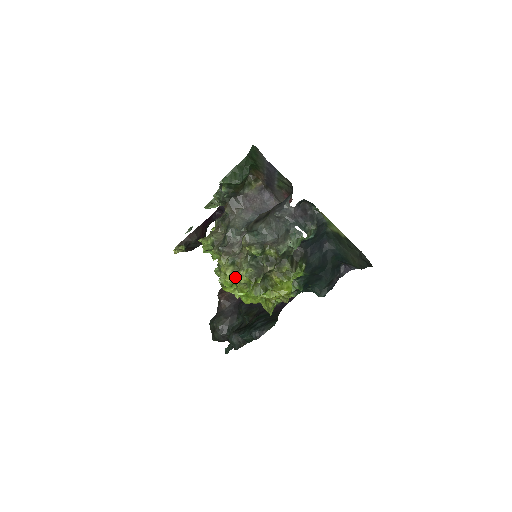
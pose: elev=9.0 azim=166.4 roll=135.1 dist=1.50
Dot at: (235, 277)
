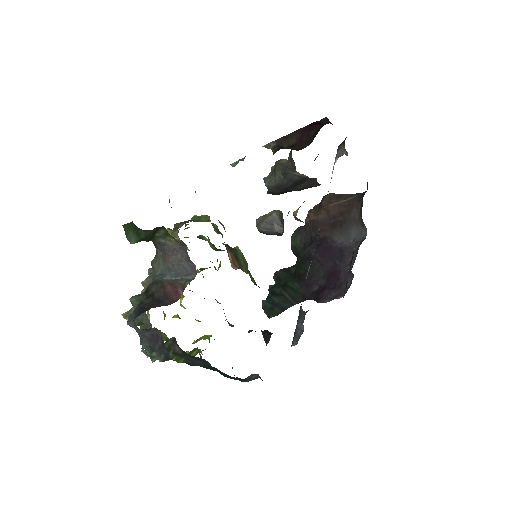
Dot at: occluded
